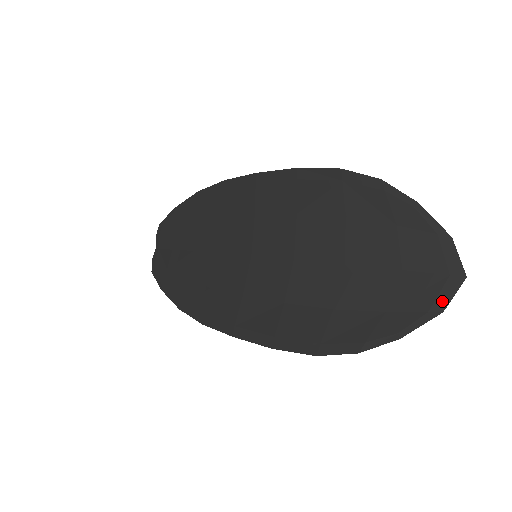
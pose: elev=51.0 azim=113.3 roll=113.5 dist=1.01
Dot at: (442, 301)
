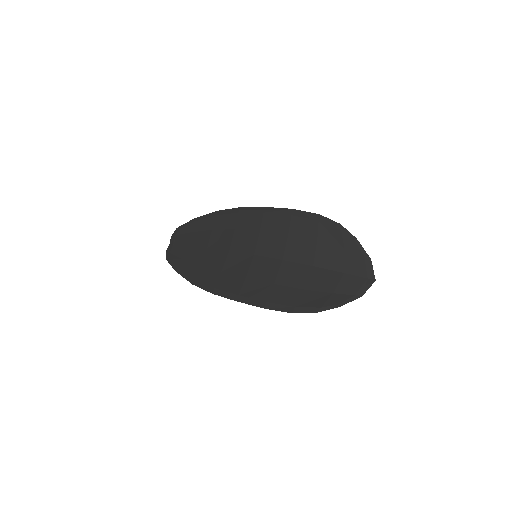
Dot at: (362, 291)
